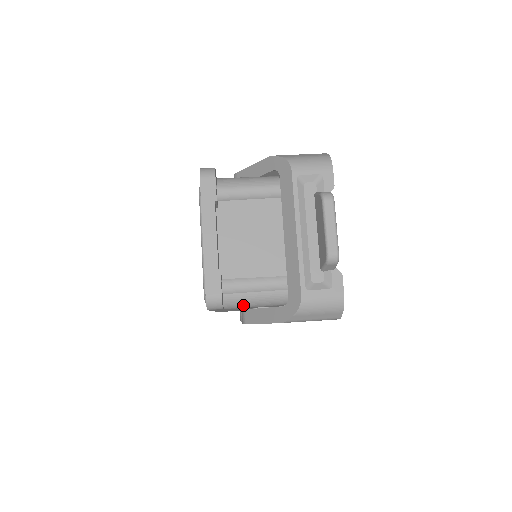
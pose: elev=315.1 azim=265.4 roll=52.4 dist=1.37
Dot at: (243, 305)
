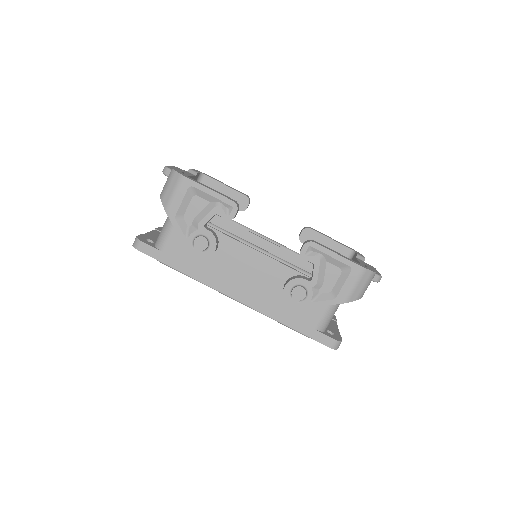
Dot at: occluded
